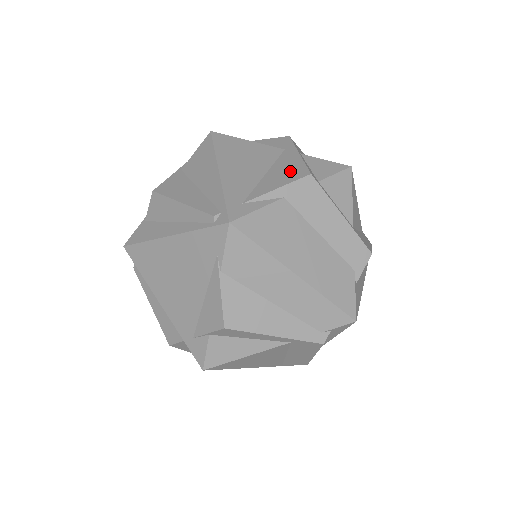
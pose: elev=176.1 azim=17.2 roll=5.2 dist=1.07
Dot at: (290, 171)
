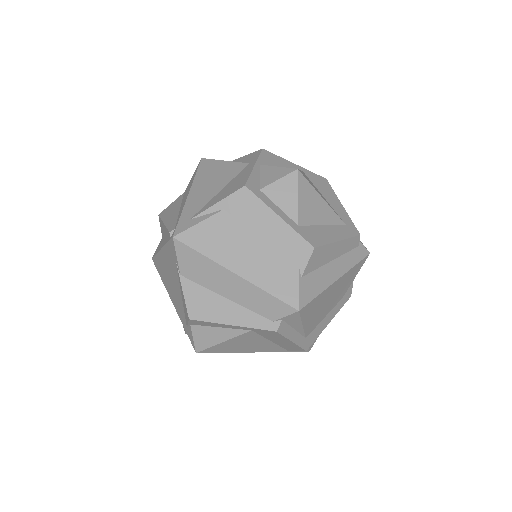
Dot at: (235, 185)
